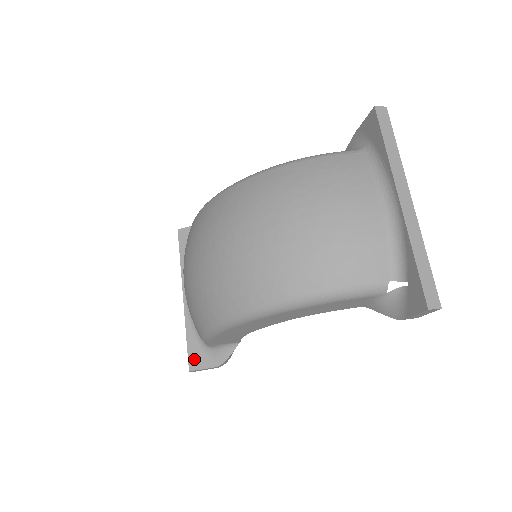
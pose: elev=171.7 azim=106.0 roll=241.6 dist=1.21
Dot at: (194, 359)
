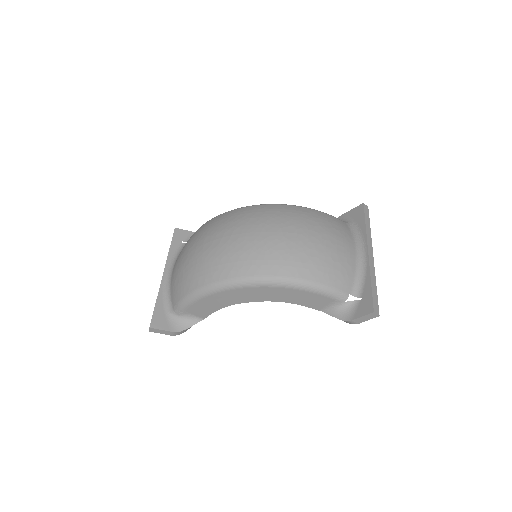
Dot at: (157, 320)
